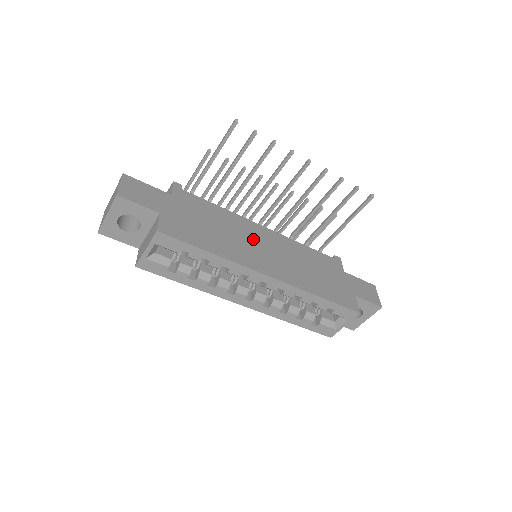
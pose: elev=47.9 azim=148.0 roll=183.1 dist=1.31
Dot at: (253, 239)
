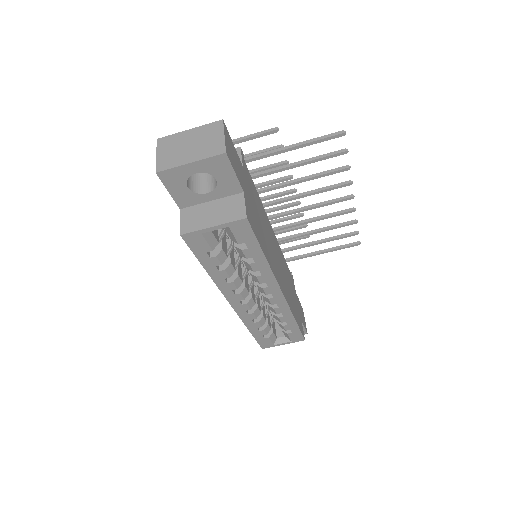
Dot at: (272, 243)
